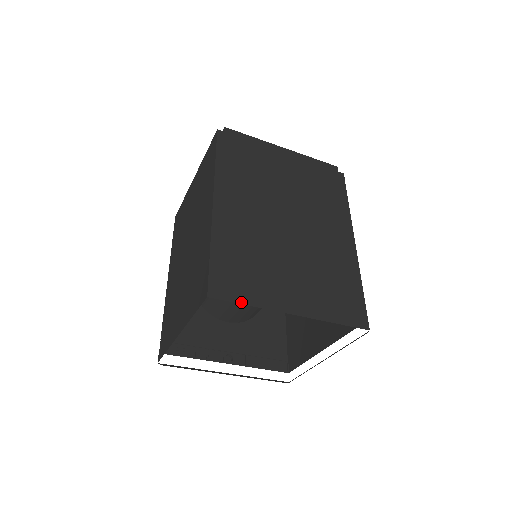
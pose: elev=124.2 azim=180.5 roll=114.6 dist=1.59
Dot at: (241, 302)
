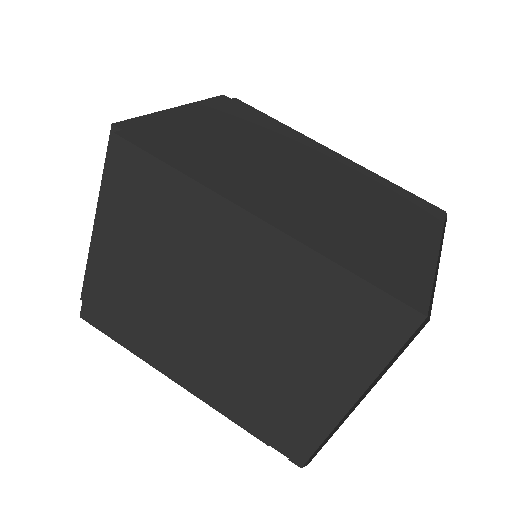
Dot at: (430, 287)
